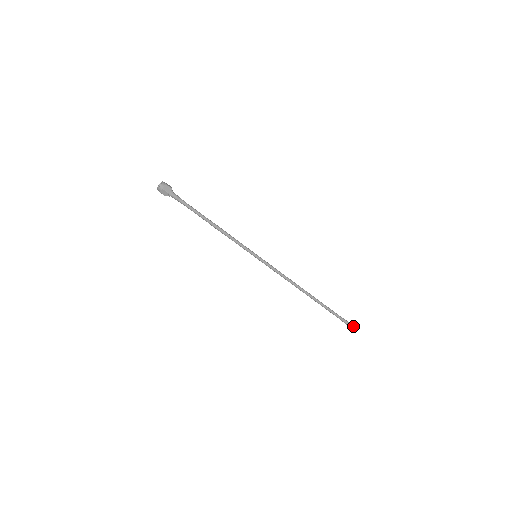
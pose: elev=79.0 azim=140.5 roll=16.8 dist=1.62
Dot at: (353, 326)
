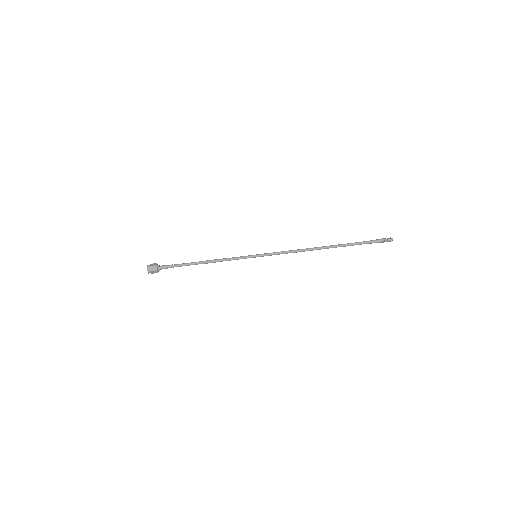
Dot at: (385, 240)
